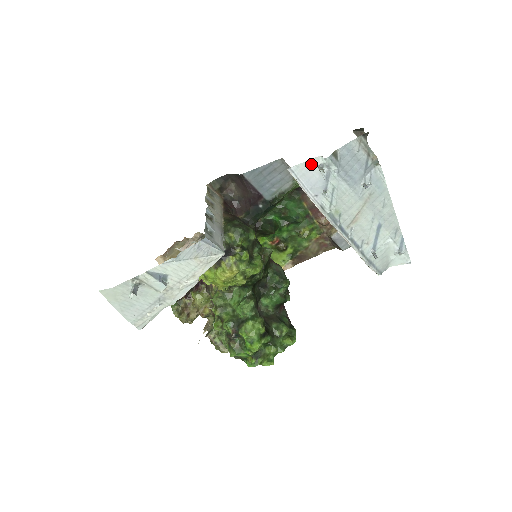
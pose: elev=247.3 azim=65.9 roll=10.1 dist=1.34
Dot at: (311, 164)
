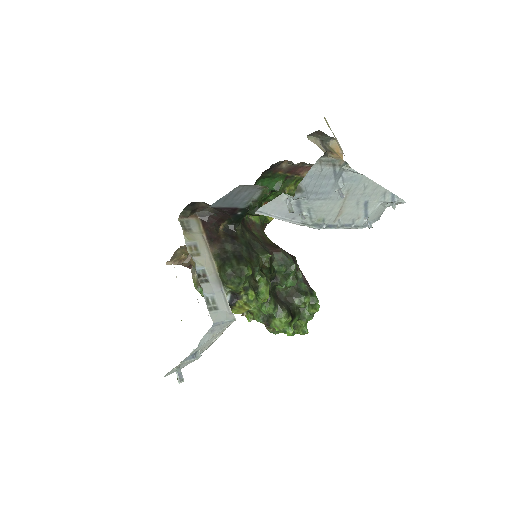
Dot at: (277, 201)
